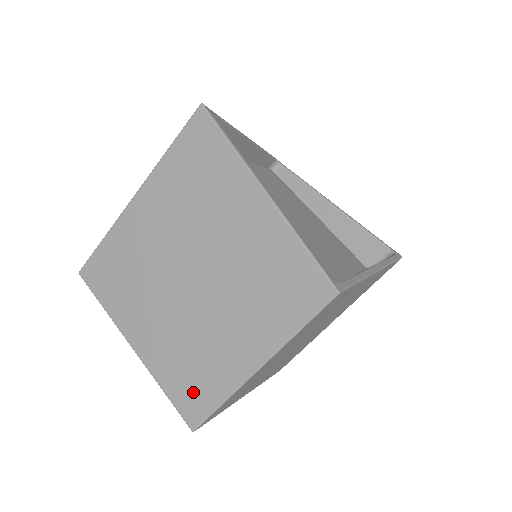
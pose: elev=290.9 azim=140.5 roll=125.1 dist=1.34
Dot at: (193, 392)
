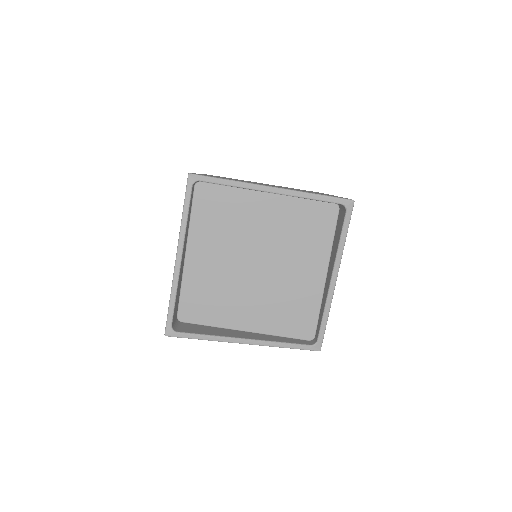
Dot at: occluded
